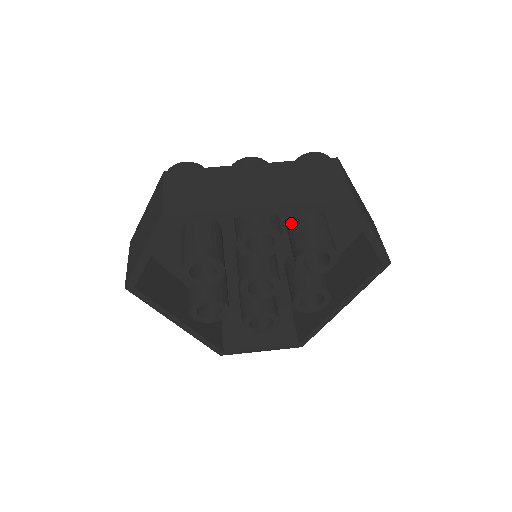
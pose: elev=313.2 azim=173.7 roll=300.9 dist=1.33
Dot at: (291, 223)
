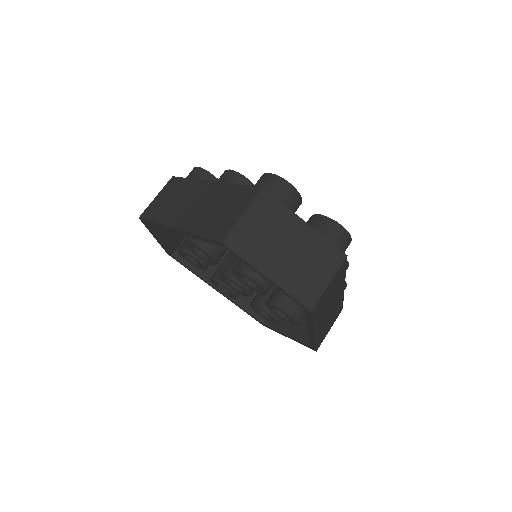
Dot at: occluded
